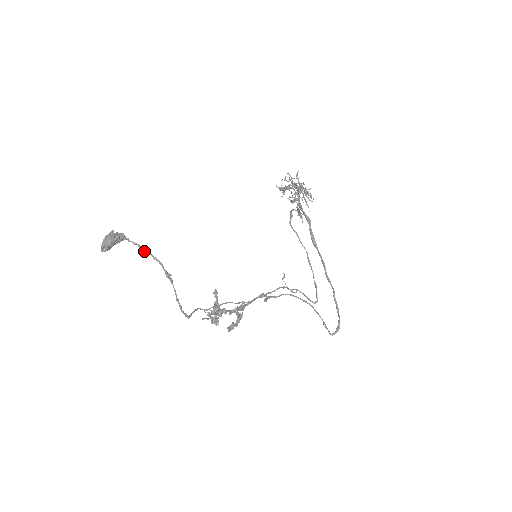
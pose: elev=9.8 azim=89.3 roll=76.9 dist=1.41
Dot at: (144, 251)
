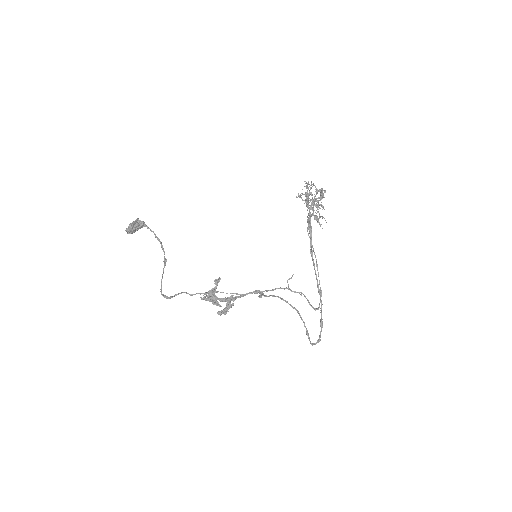
Dot at: occluded
